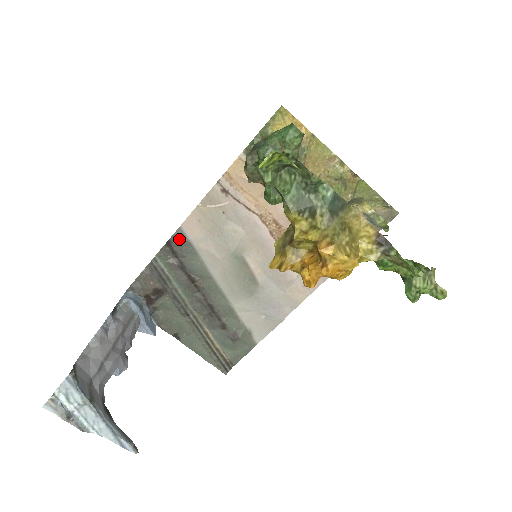
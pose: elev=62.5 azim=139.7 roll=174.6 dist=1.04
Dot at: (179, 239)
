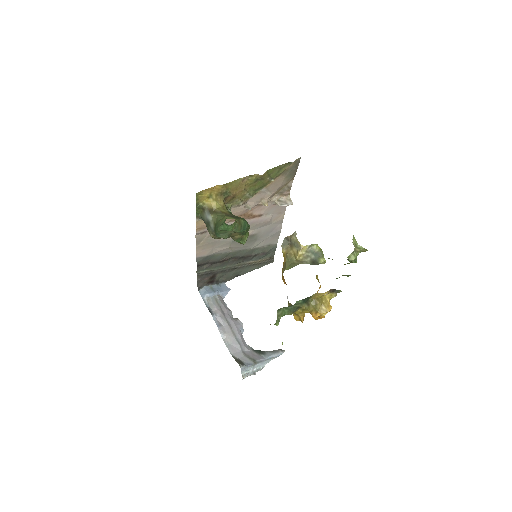
Dot at: (201, 260)
